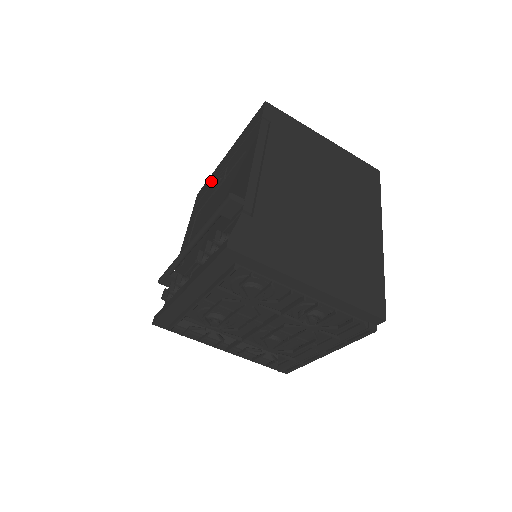
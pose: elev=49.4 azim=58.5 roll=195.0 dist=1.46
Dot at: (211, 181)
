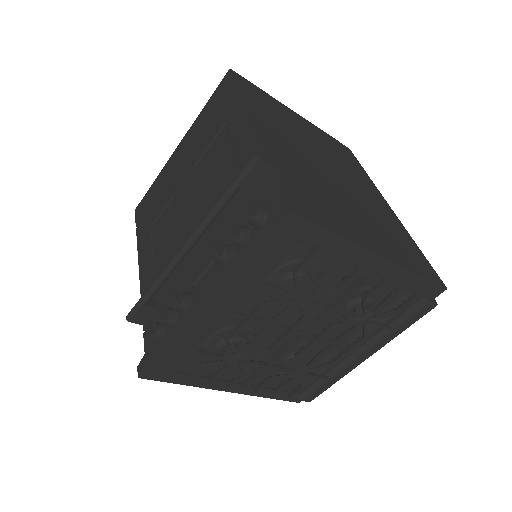
Dot at: (161, 184)
